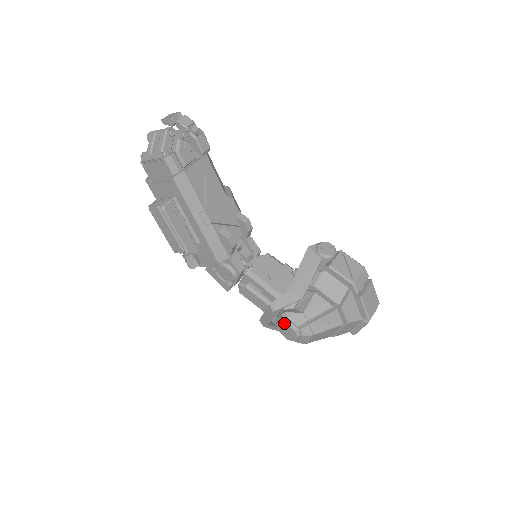
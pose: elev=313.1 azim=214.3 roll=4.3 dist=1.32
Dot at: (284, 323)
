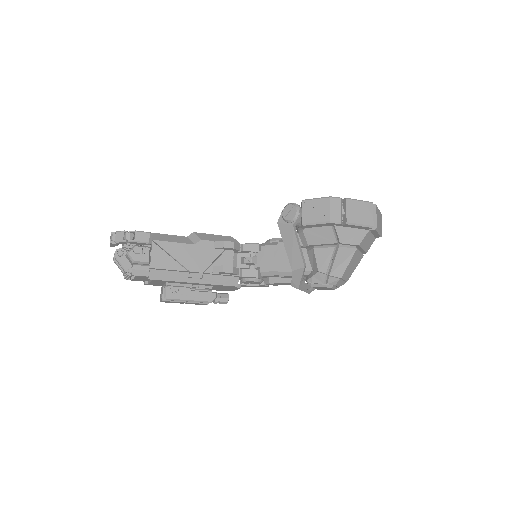
Dot at: (314, 287)
